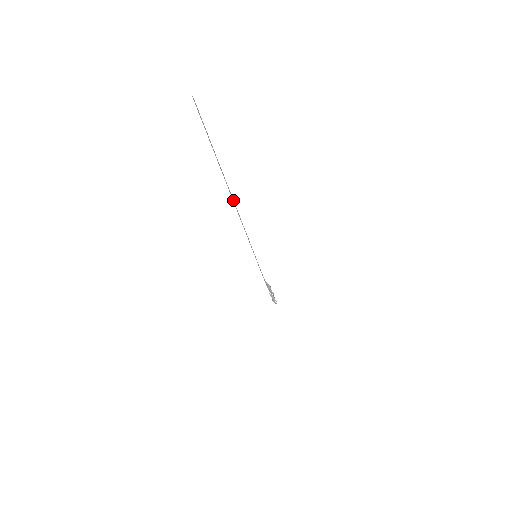
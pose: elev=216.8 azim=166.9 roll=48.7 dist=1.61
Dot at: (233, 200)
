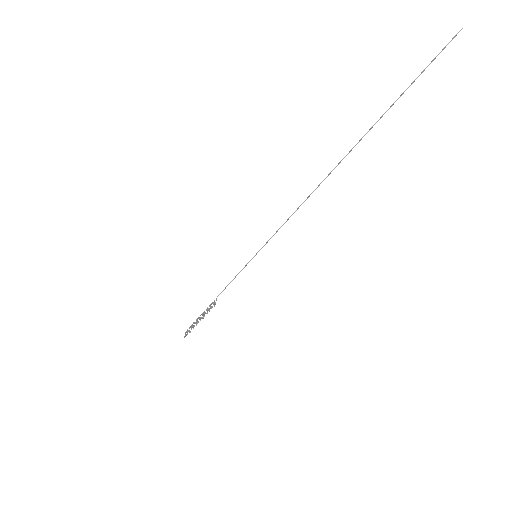
Dot at: occluded
